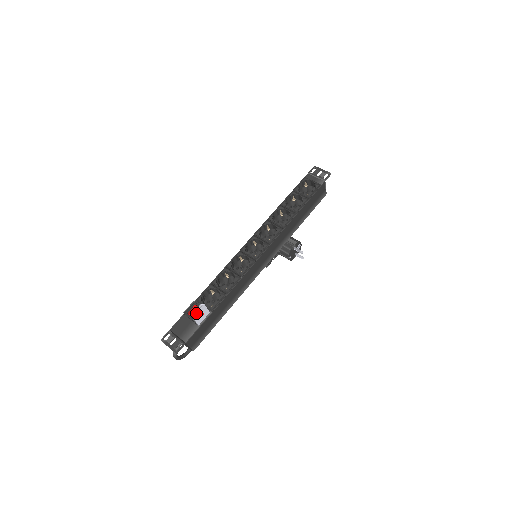
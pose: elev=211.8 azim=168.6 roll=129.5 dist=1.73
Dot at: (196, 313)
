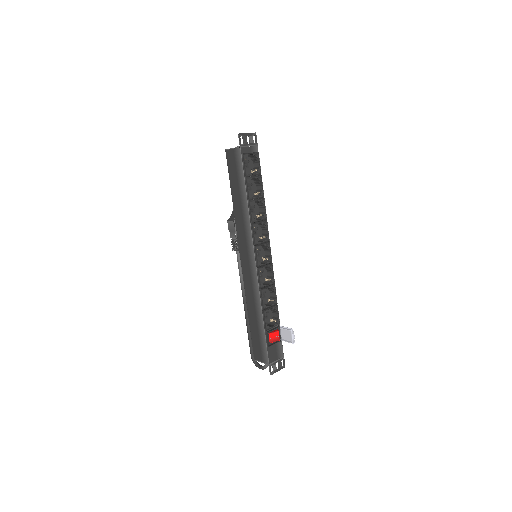
Dot at: (293, 339)
